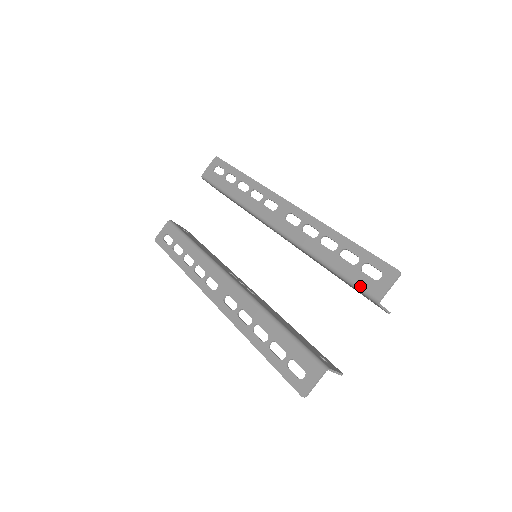
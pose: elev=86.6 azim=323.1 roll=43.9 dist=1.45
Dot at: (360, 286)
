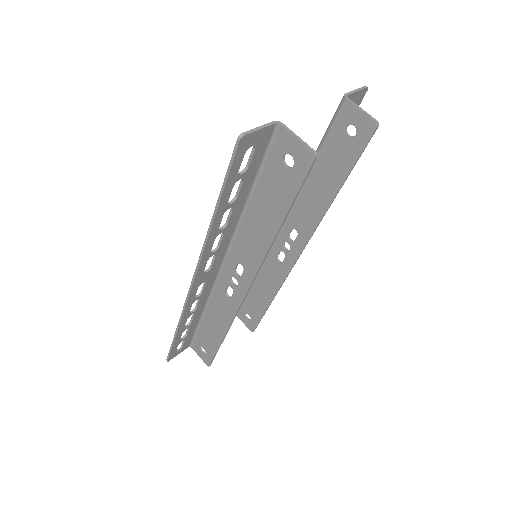
Dot at: (331, 120)
